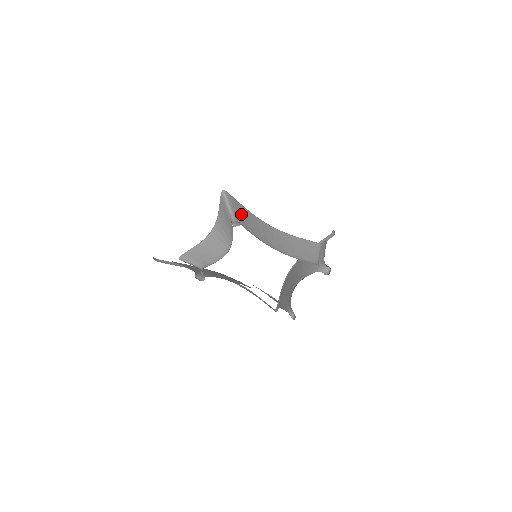
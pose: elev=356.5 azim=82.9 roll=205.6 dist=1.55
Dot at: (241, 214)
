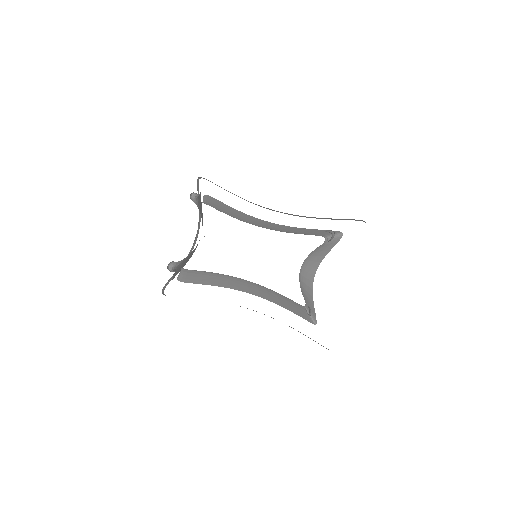
Dot at: (219, 206)
